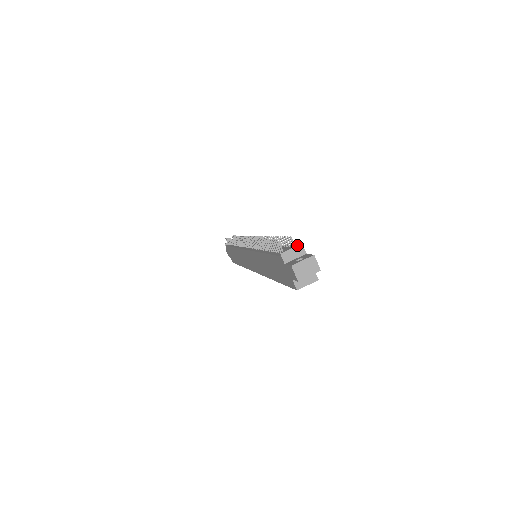
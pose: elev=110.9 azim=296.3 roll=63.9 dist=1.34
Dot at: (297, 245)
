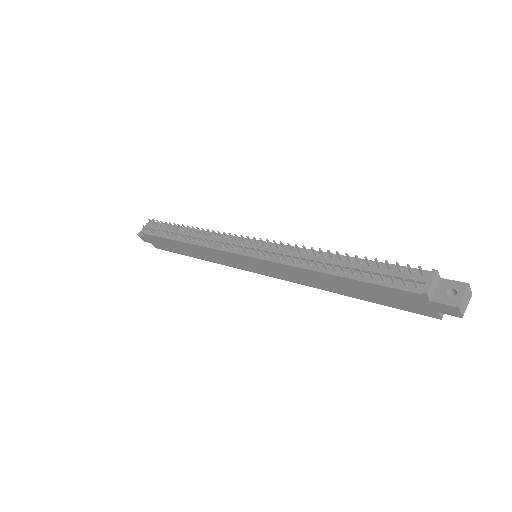
Dot at: (435, 275)
